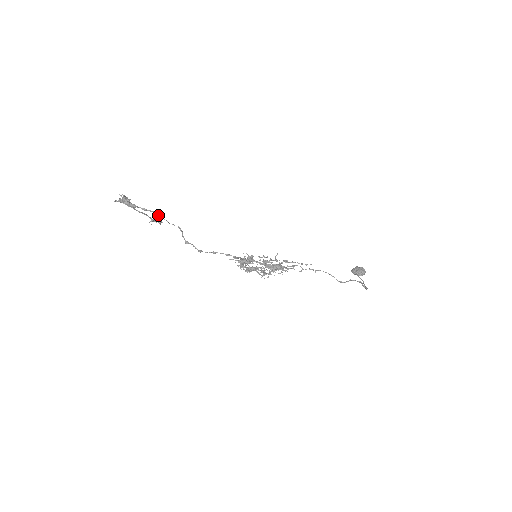
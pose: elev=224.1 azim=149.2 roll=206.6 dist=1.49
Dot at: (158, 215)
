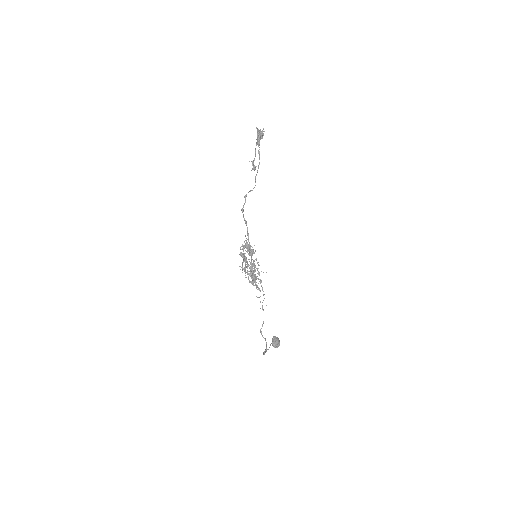
Dot at: occluded
